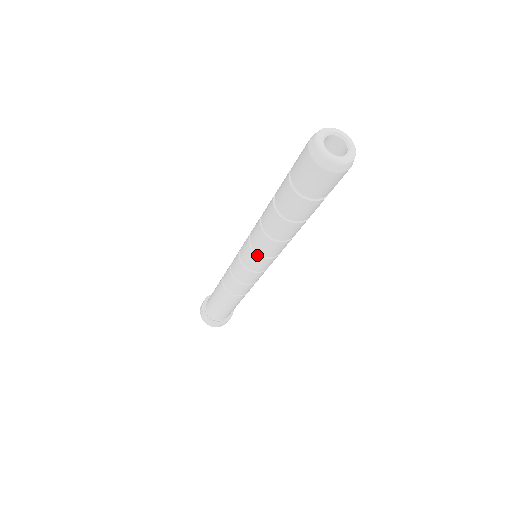
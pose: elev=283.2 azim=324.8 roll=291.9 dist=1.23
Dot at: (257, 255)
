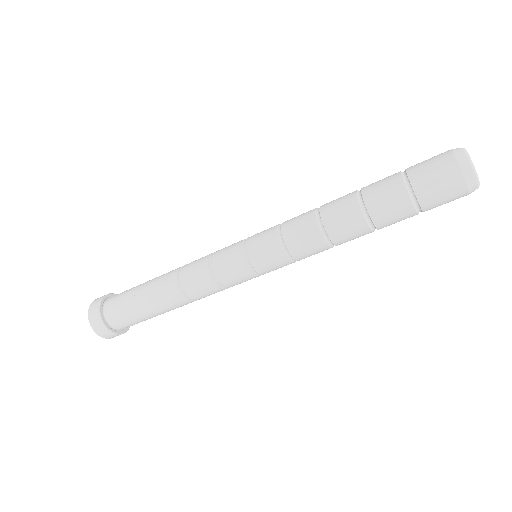
Dot at: (278, 236)
